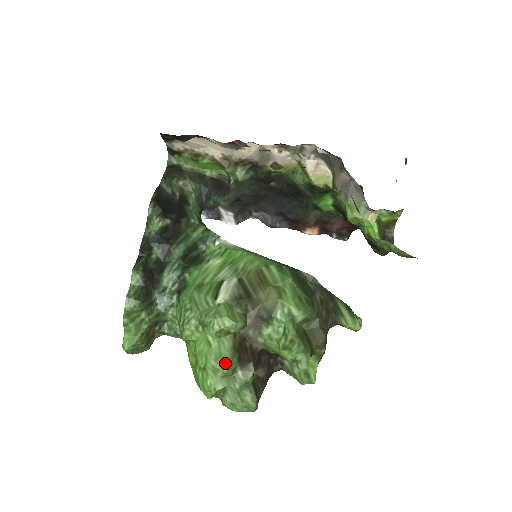
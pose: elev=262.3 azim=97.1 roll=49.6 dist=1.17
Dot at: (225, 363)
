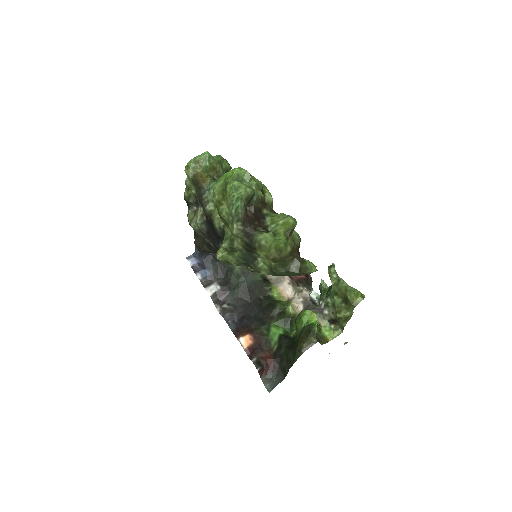
Dot at: (259, 181)
